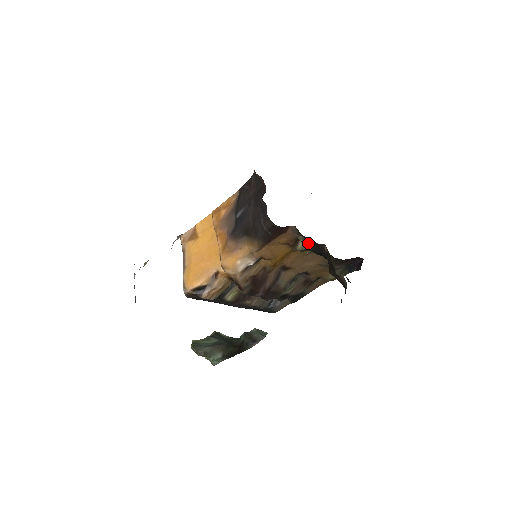
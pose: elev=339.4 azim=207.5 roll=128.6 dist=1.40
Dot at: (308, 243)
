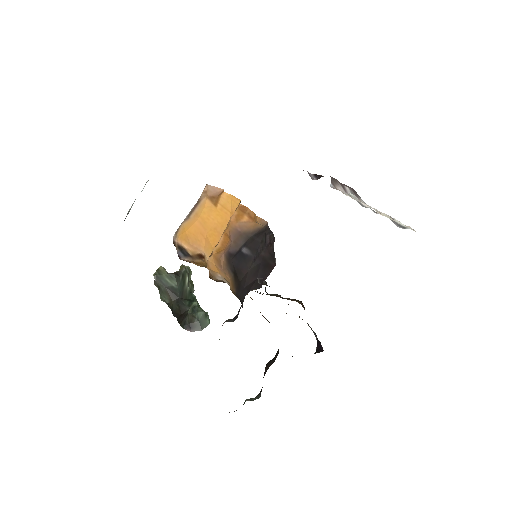
Dot at: occluded
